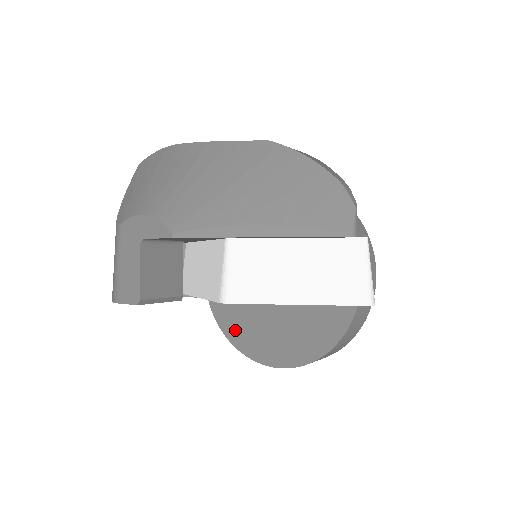
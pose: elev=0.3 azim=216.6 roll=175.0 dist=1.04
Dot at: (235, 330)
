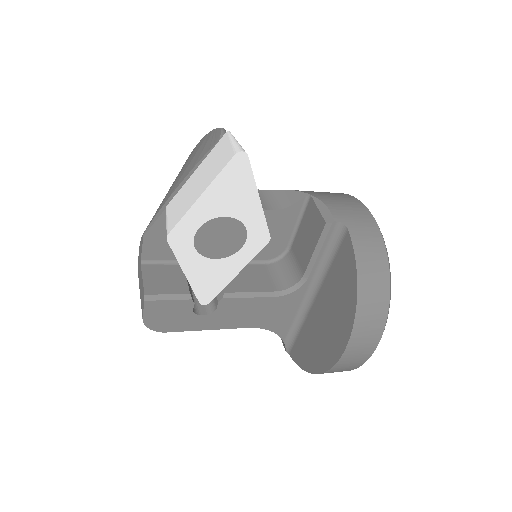
Dot at: (311, 358)
